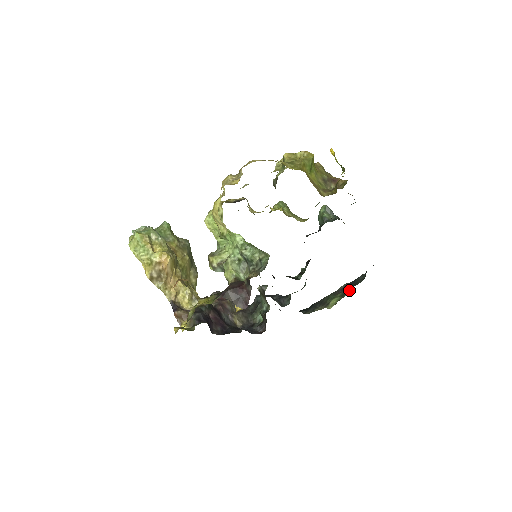
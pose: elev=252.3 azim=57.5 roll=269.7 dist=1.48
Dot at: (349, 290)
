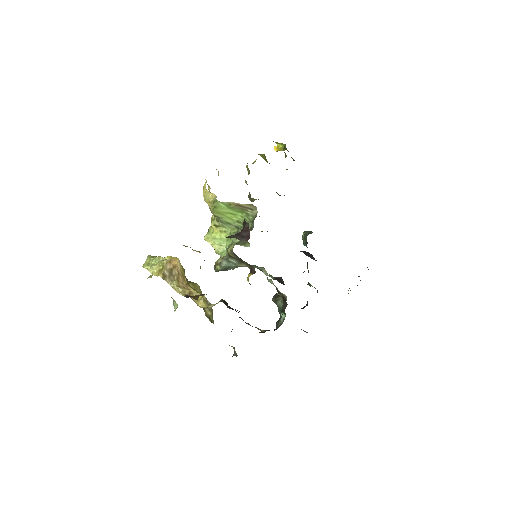
Dot at: occluded
